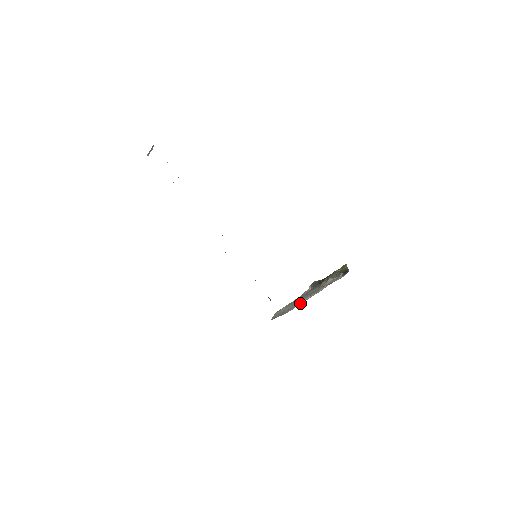
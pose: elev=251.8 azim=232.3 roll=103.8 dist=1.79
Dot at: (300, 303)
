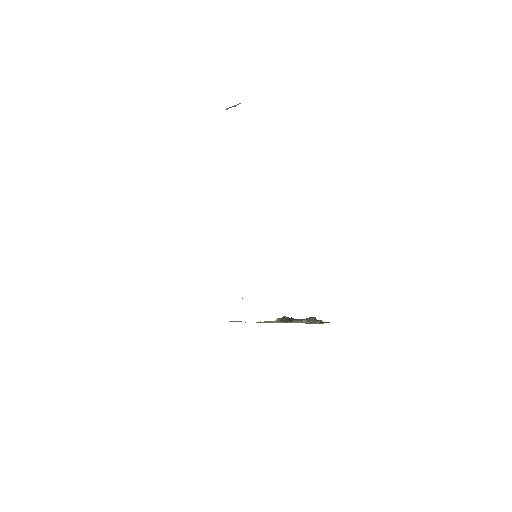
Dot at: occluded
